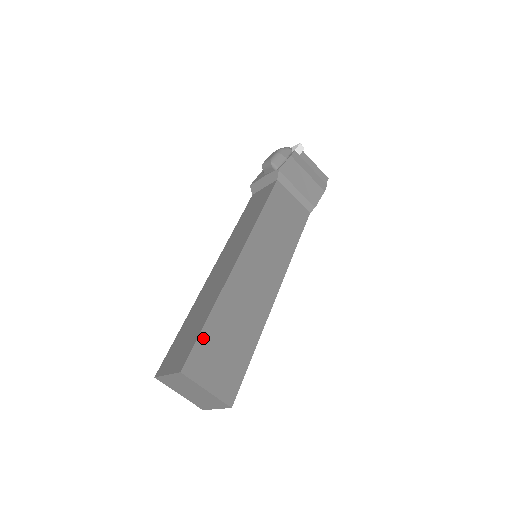
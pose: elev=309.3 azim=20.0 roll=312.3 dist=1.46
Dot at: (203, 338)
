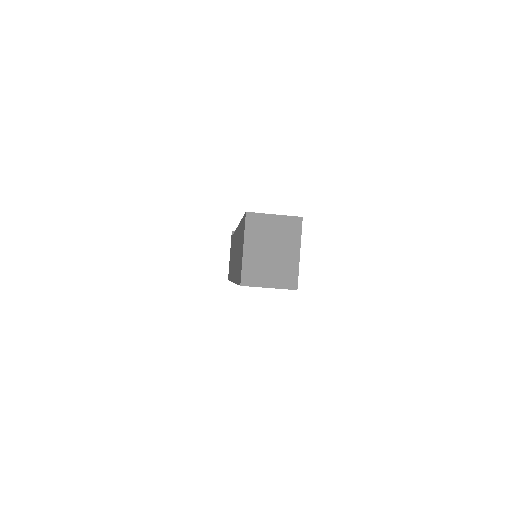
Dot at: occluded
